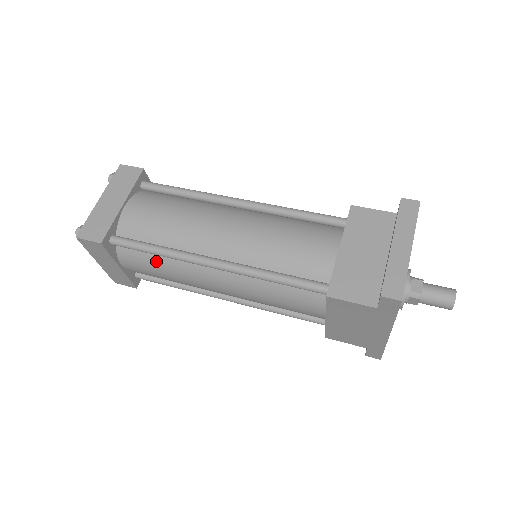
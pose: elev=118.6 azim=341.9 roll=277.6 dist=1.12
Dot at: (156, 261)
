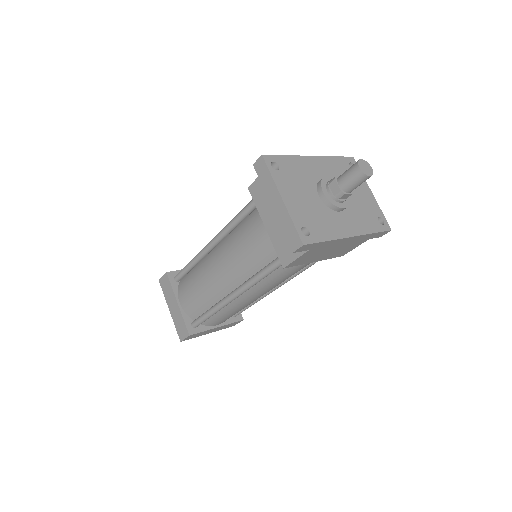
Dot at: (220, 314)
